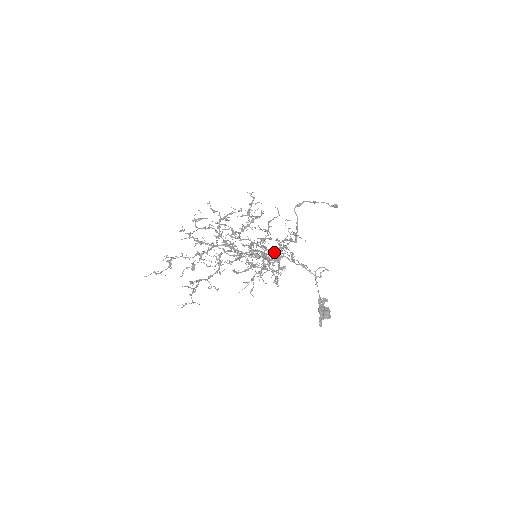
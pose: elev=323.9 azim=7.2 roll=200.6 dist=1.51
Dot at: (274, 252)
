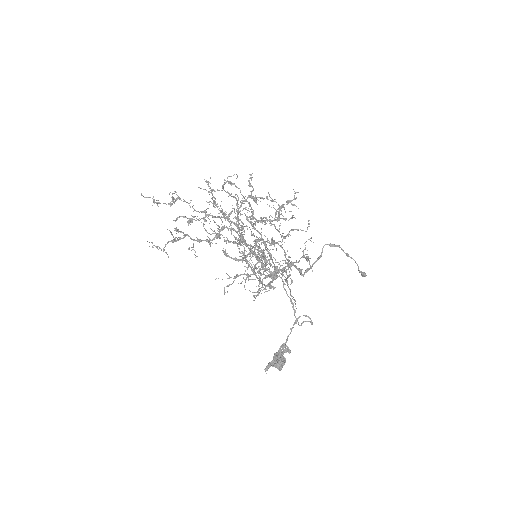
Dot at: occluded
